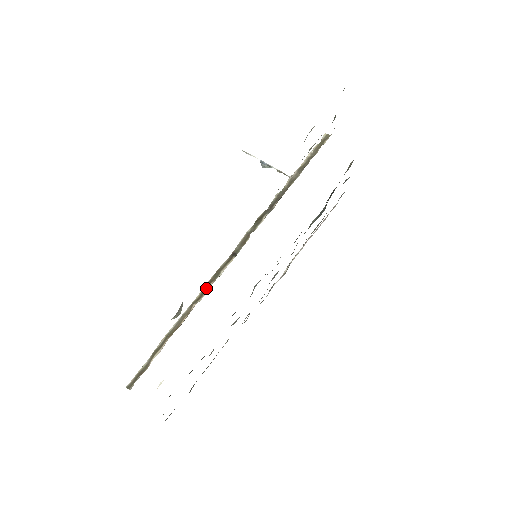
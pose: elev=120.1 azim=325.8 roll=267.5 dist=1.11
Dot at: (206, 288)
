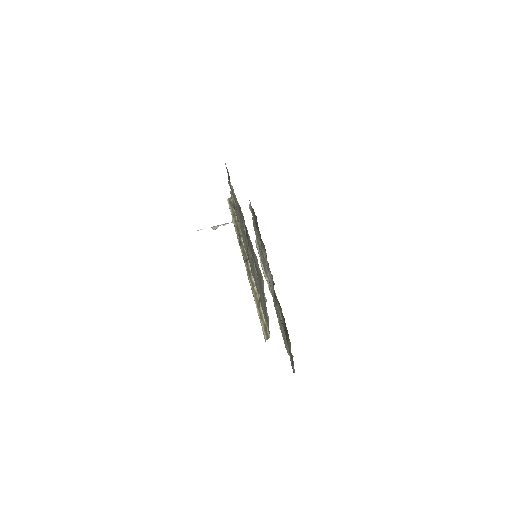
Dot at: (251, 279)
